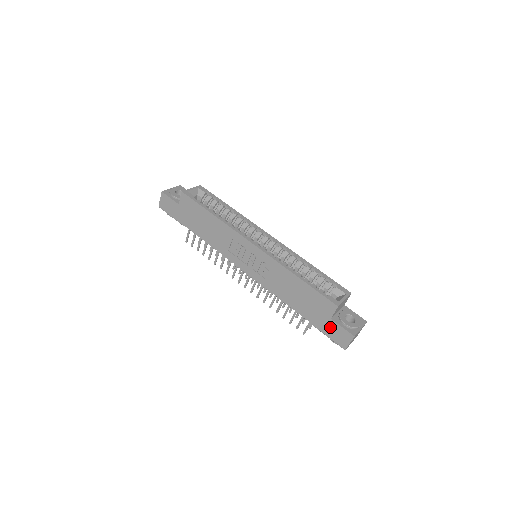
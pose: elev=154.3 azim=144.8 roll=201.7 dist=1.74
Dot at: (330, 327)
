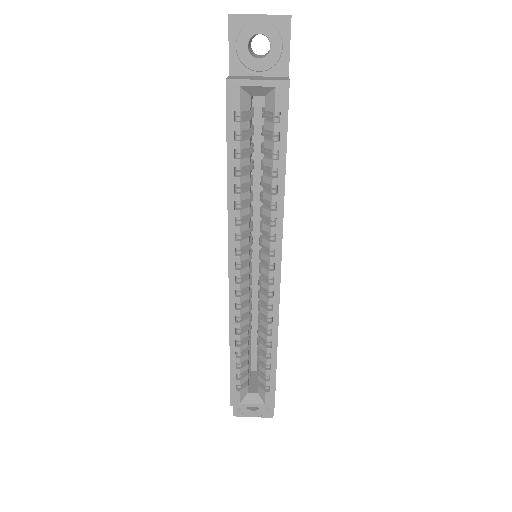
Dot at: occluded
